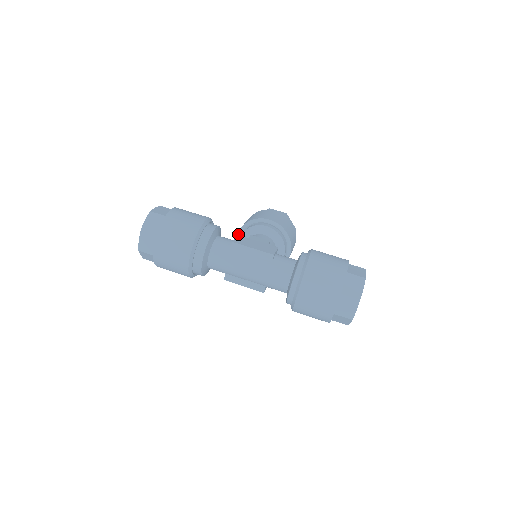
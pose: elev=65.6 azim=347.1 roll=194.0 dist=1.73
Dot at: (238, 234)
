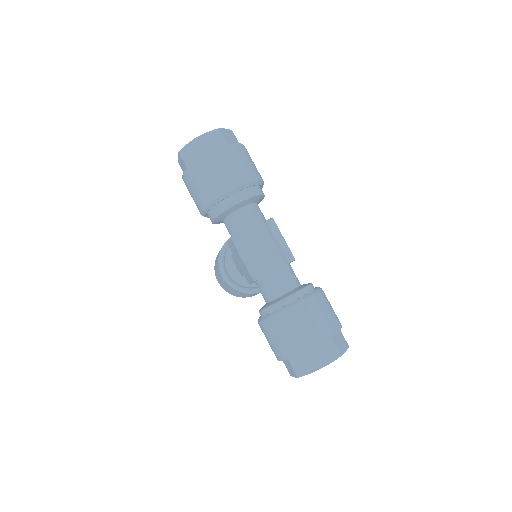
Dot at: occluded
